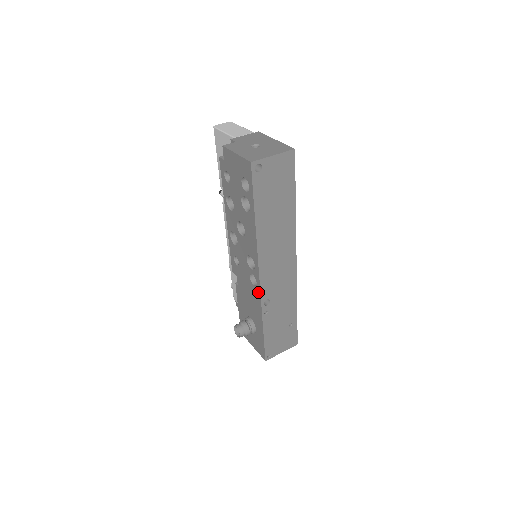
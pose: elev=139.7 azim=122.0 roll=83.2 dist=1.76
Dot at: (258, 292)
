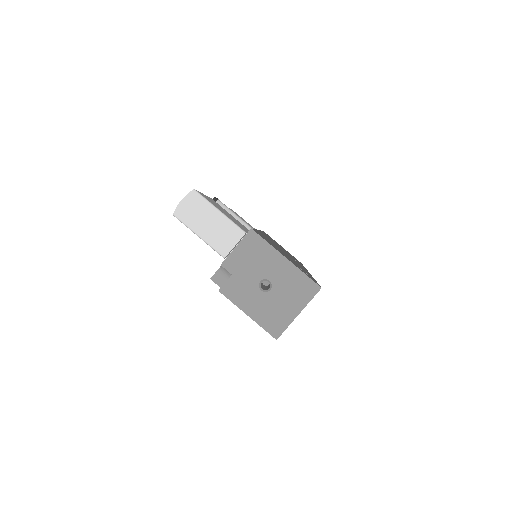
Dot at: occluded
